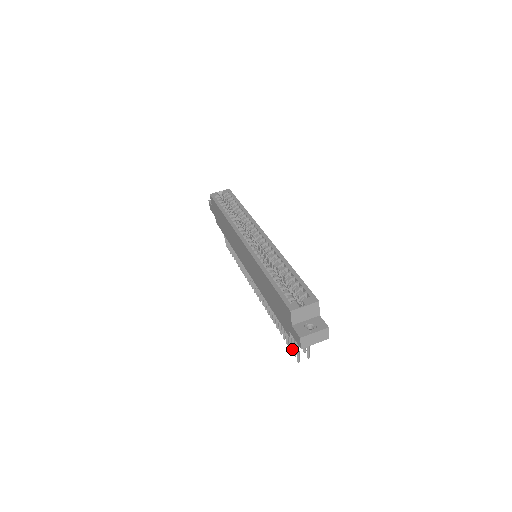
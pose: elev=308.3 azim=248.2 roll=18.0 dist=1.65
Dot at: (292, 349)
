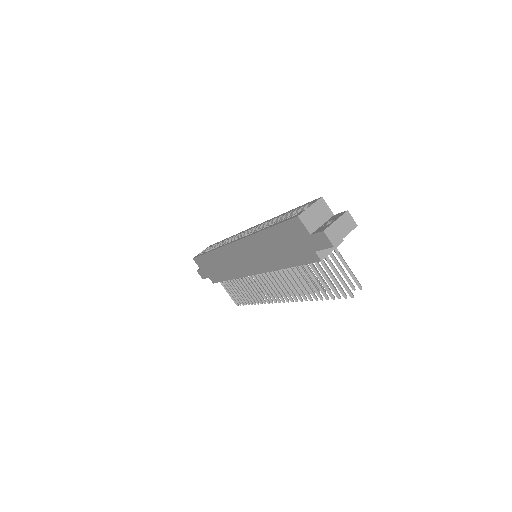
Dot at: (340, 296)
